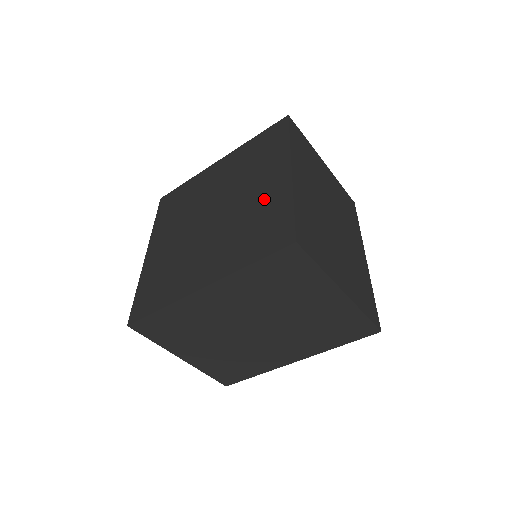
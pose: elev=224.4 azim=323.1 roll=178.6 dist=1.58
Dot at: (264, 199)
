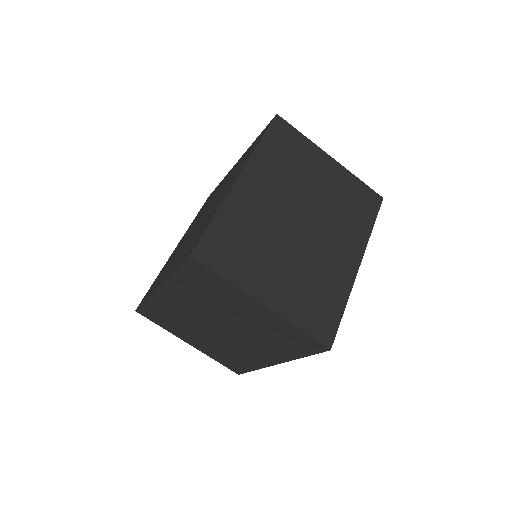
Dot at: (235, 168)
